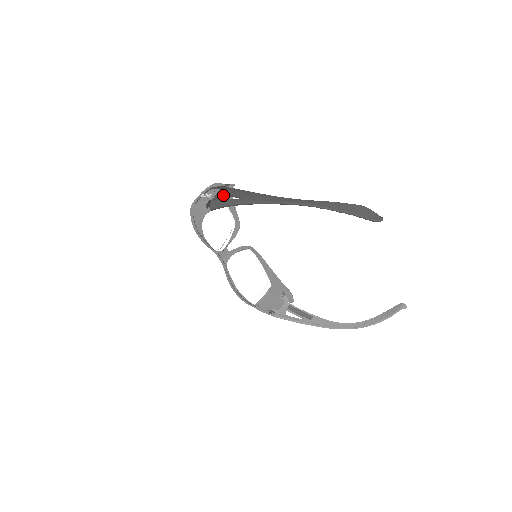
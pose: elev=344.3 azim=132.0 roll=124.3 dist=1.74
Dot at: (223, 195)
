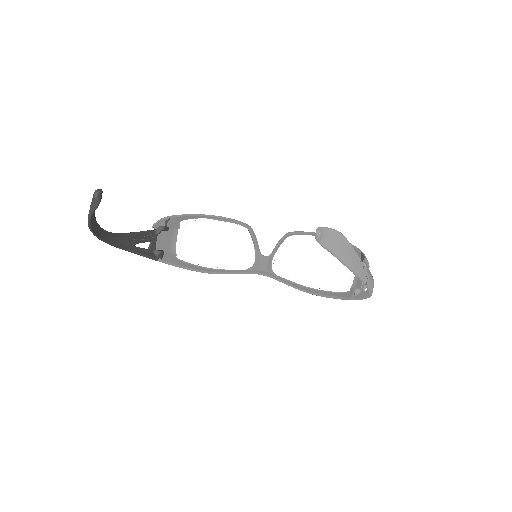
Dot at: (203, 218)
